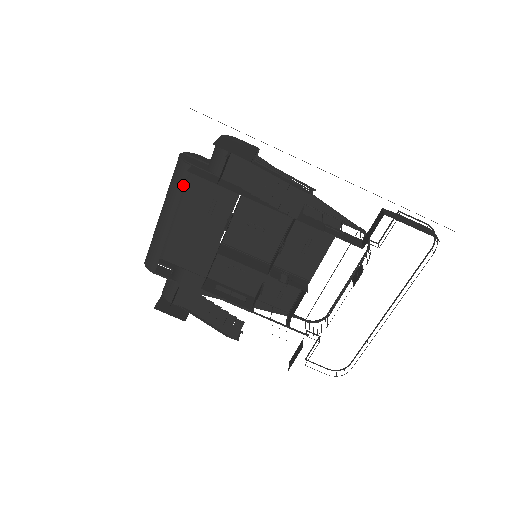
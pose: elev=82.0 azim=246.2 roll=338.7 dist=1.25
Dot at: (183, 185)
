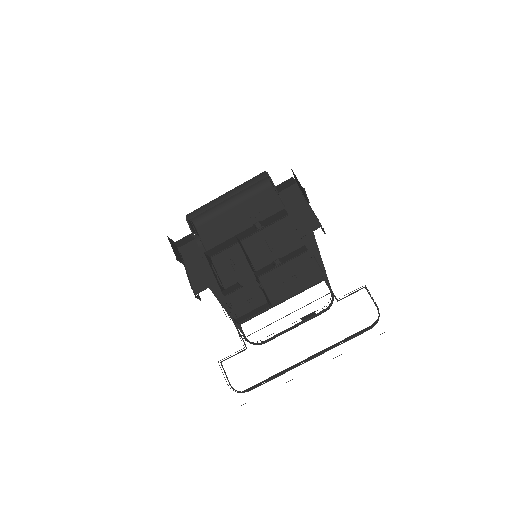
Dot at: (255, 182)
